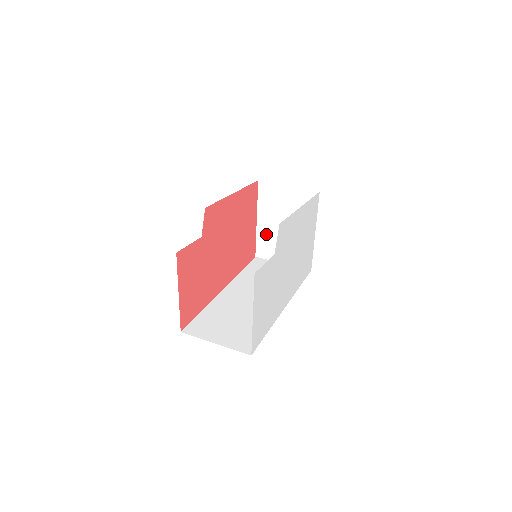
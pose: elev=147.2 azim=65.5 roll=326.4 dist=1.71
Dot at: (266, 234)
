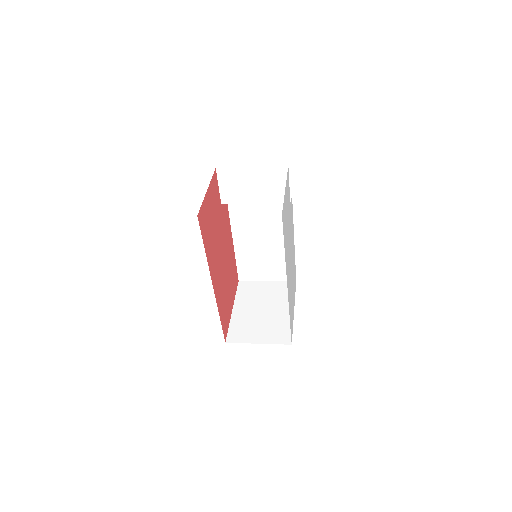
Dot at: (241, 320)
